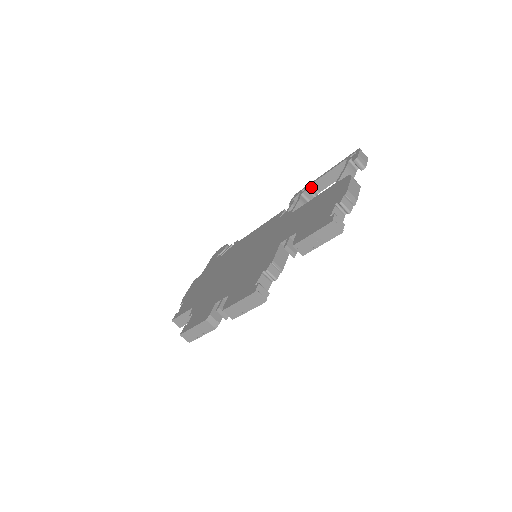
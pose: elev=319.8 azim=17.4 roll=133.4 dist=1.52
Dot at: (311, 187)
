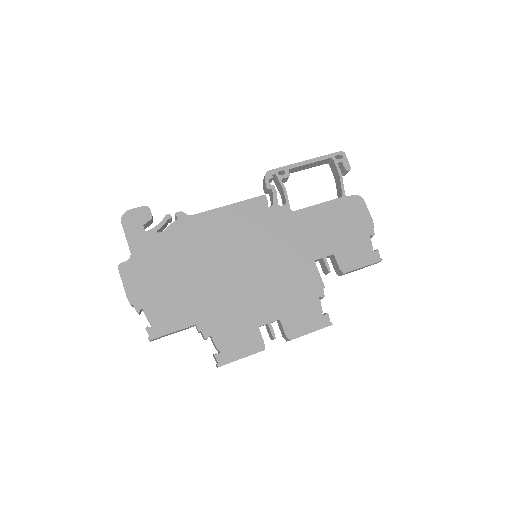
Dot at: (288, 172)
